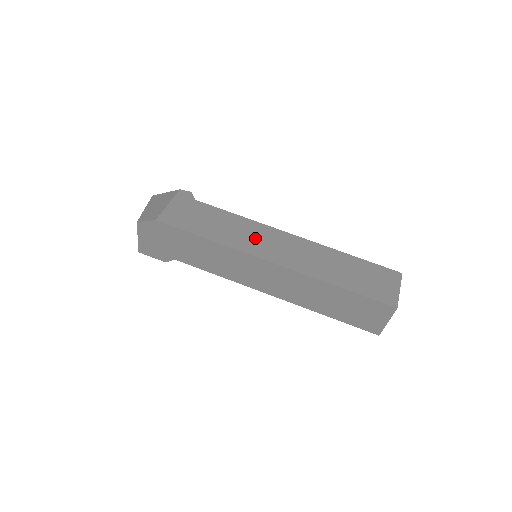
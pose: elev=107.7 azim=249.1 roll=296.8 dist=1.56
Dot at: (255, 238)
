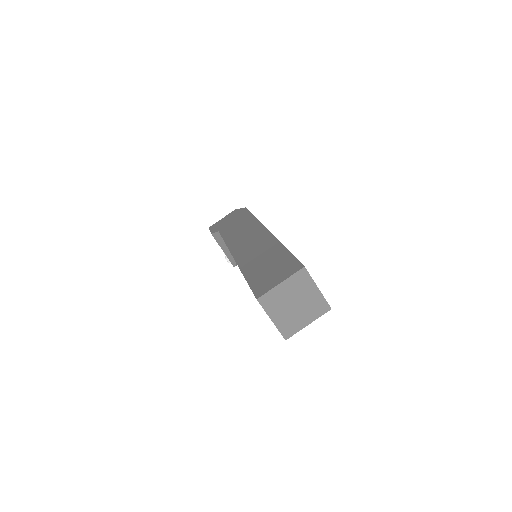
Dot at: occluded
